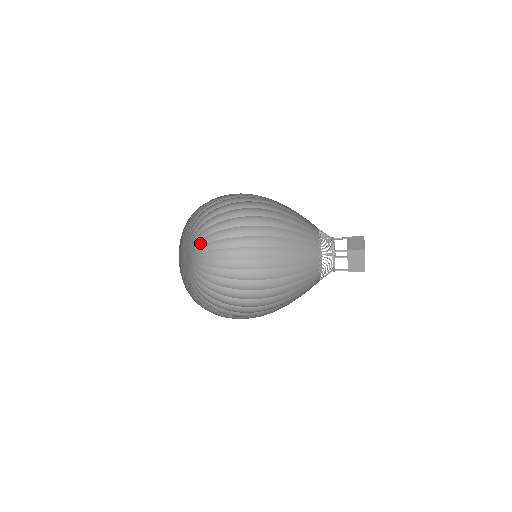
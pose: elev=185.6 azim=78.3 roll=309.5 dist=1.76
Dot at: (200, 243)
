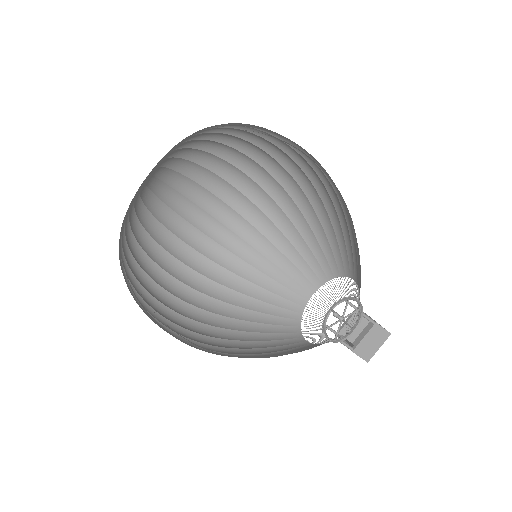
Dot at: (149, 181)
